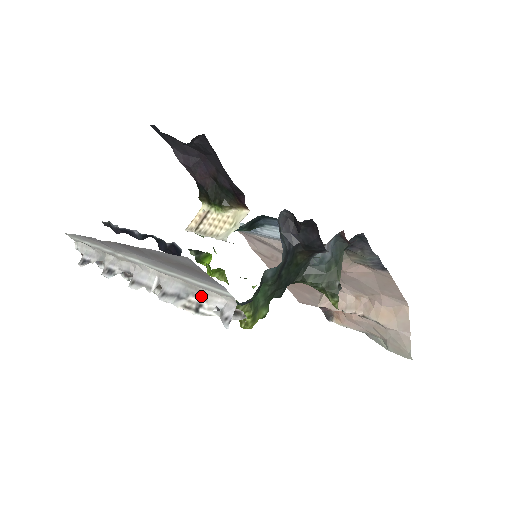
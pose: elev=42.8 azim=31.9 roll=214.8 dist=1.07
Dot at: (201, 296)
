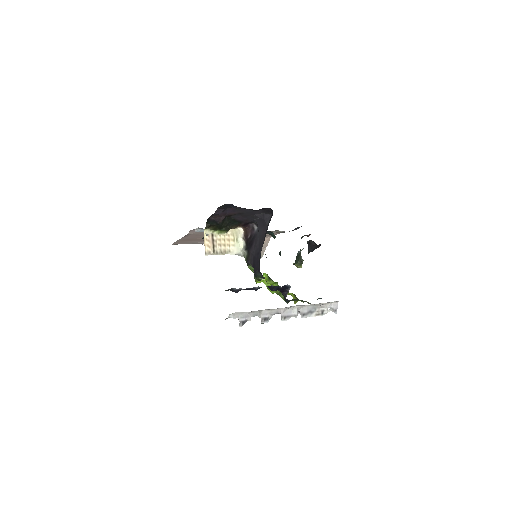
Dot at: (321, 307)
